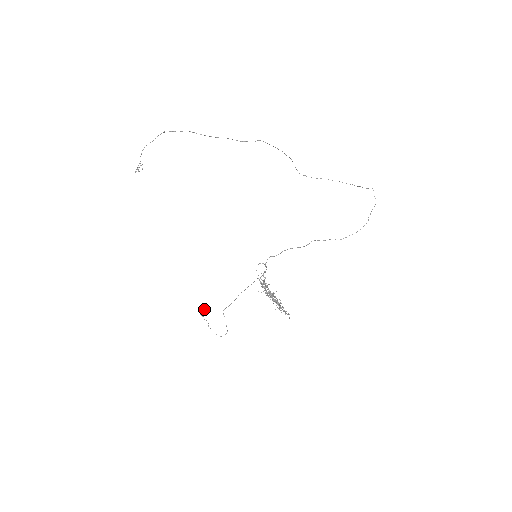
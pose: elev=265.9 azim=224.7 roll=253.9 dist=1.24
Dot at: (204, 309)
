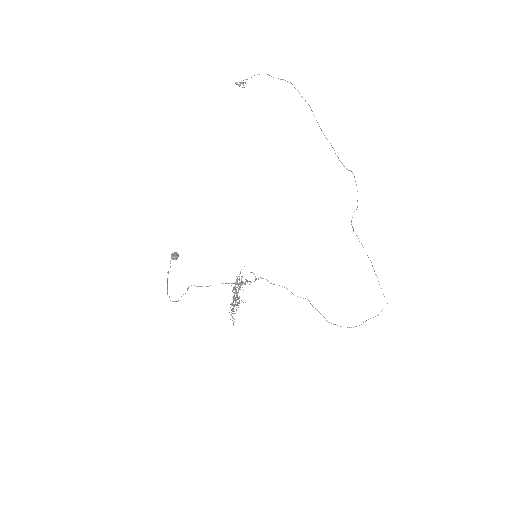
Dot at: (178, 254)
